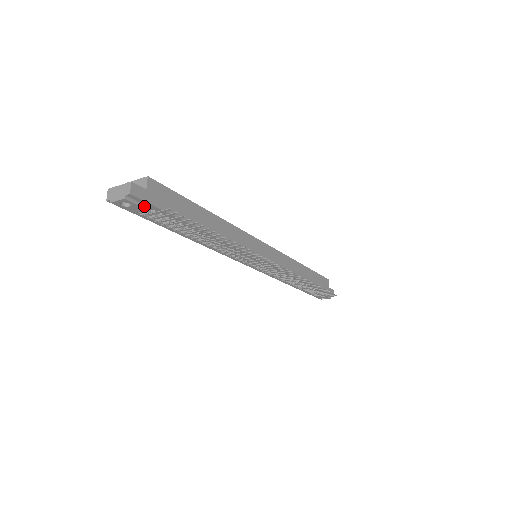
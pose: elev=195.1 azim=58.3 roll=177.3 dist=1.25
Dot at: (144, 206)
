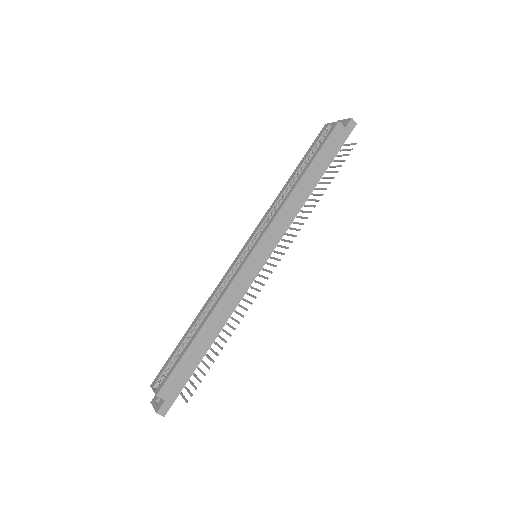
Dot at: (174, 399)
